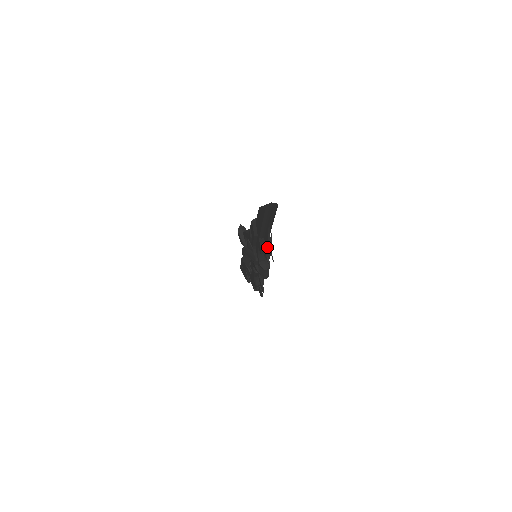
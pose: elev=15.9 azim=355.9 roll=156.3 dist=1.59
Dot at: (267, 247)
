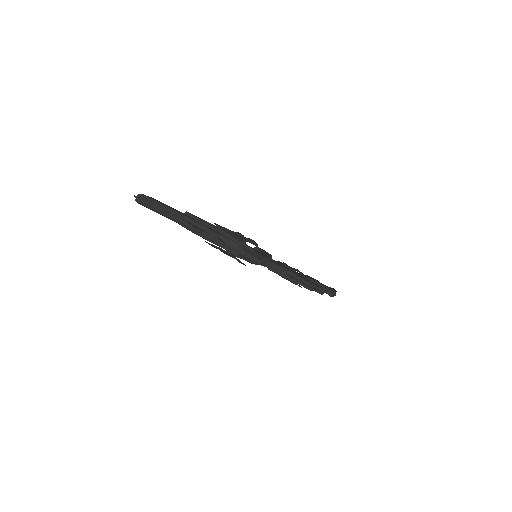
Dot at: (205, 233)
